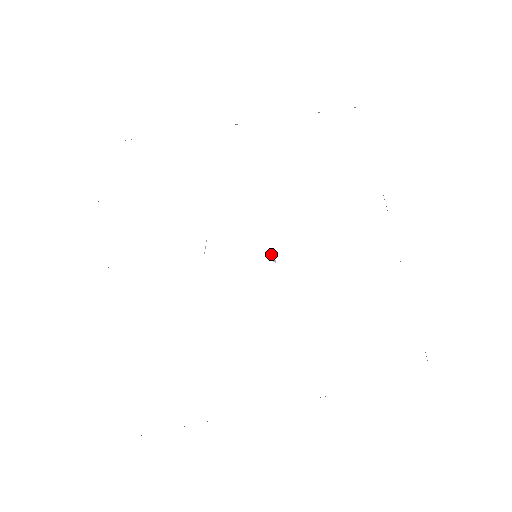
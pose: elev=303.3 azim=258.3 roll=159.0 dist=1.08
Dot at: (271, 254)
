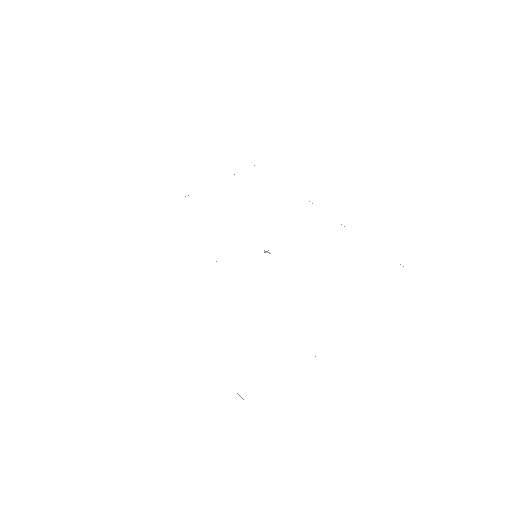
Dot at: (265, 251)
